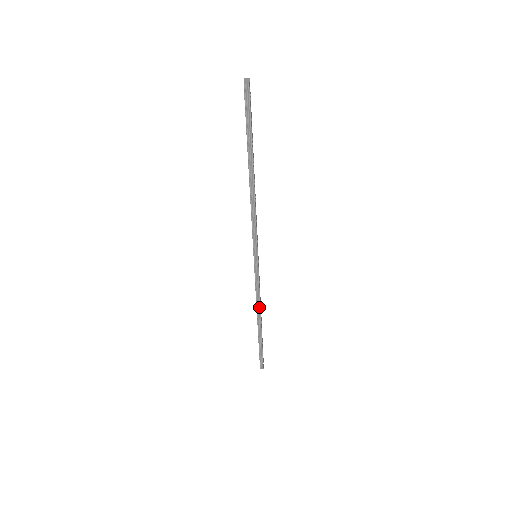
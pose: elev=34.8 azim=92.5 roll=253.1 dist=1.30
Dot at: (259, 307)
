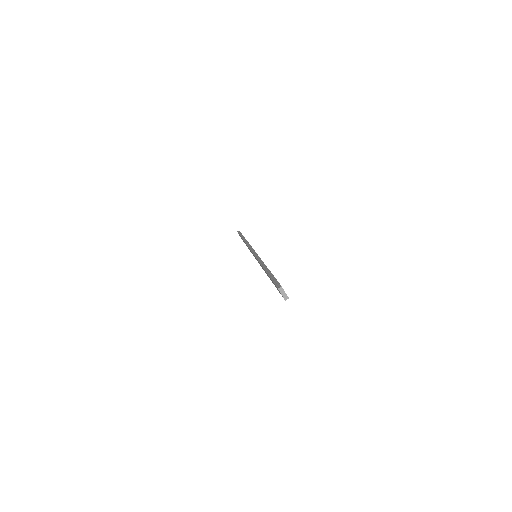
Dot at: (262, 262)
